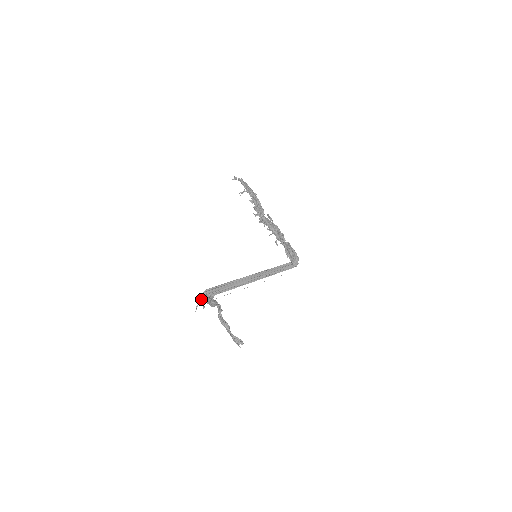
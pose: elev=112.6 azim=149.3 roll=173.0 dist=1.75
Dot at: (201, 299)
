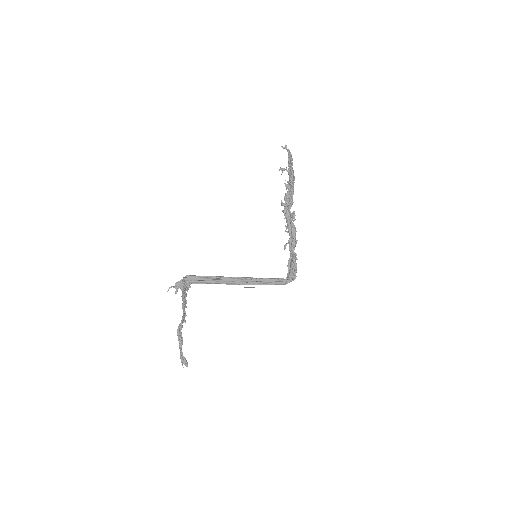
Dot at: (178, 283)
